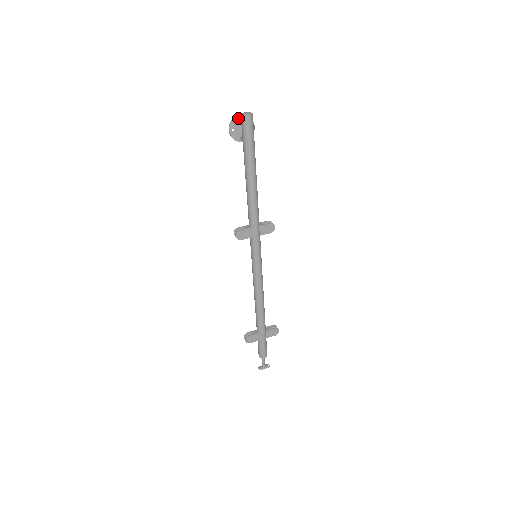
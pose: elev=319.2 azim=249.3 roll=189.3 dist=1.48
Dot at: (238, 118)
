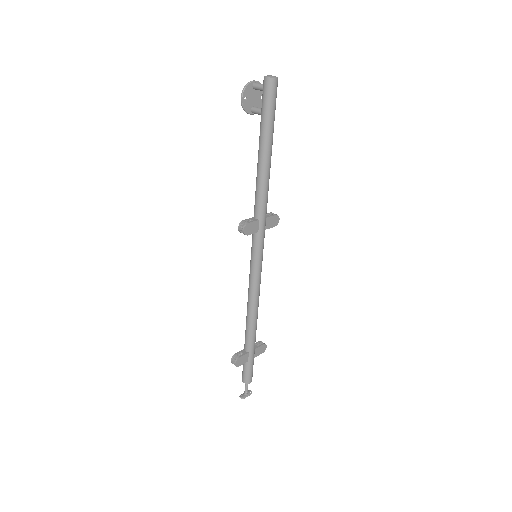
Dot at: (252, 84)
